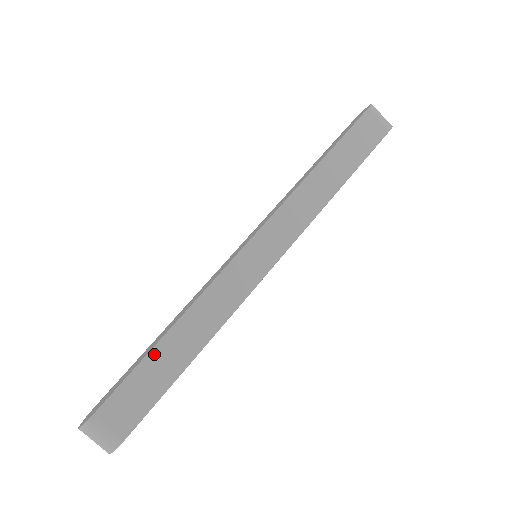
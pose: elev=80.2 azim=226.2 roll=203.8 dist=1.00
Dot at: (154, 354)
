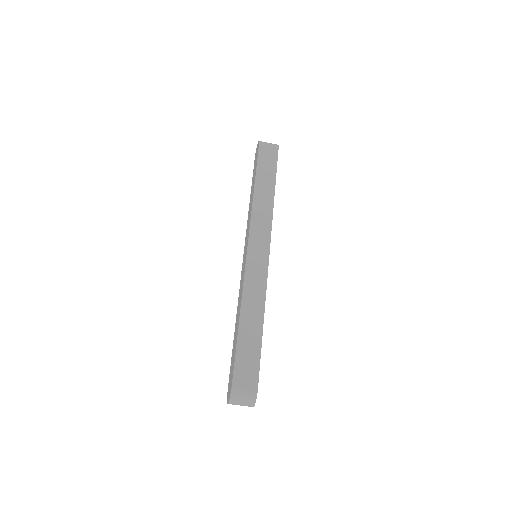
Dot at: (241, 336)
